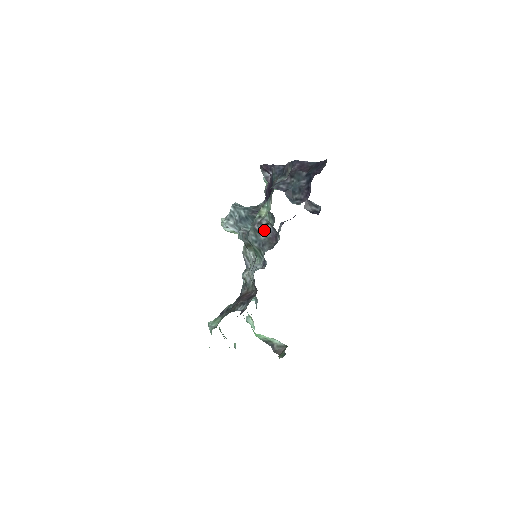
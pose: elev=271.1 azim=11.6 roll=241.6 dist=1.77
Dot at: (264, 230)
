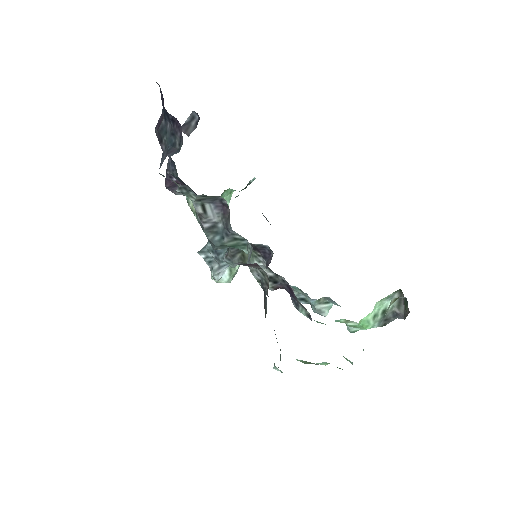
Dot at: (211, 217)
